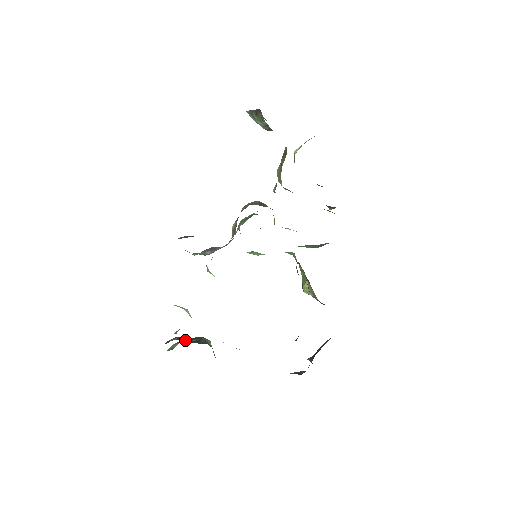
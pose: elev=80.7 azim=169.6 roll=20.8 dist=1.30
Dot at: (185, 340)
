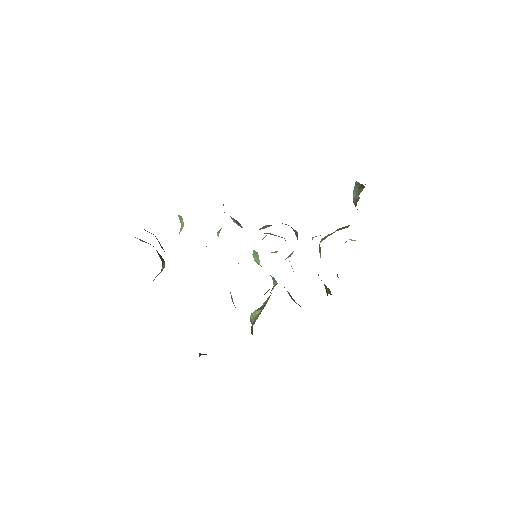
Dot at: occluded
